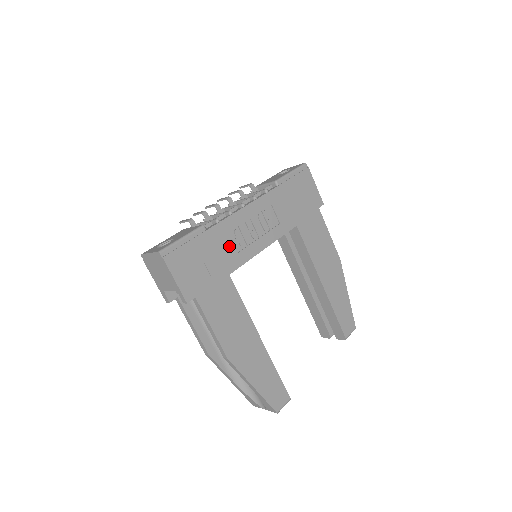
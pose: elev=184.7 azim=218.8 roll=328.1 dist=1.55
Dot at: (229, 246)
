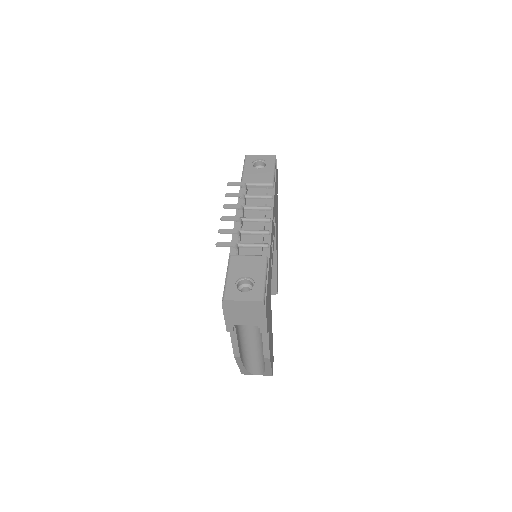
Dot at: occluded
